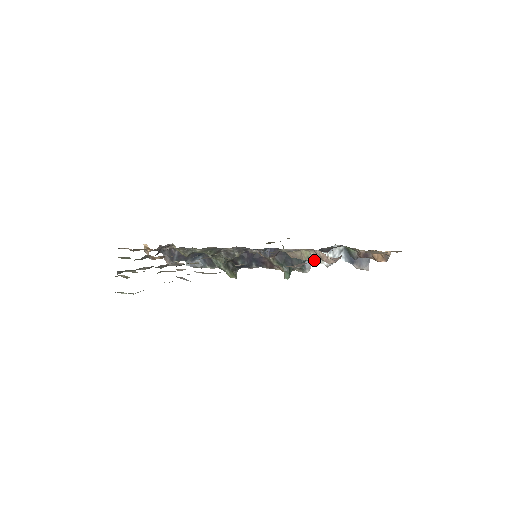
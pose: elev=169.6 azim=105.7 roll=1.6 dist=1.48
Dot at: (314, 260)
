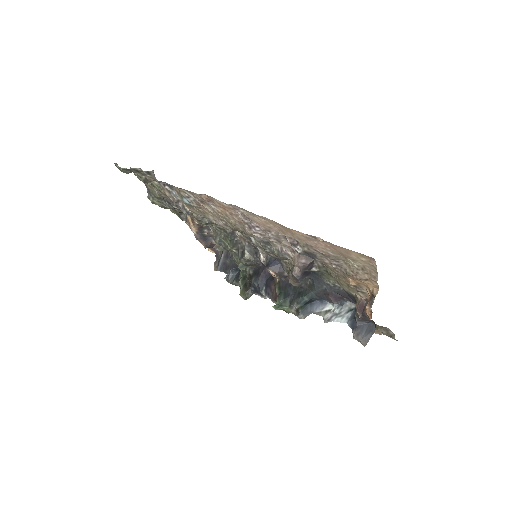
Dot at: (295, 272)
